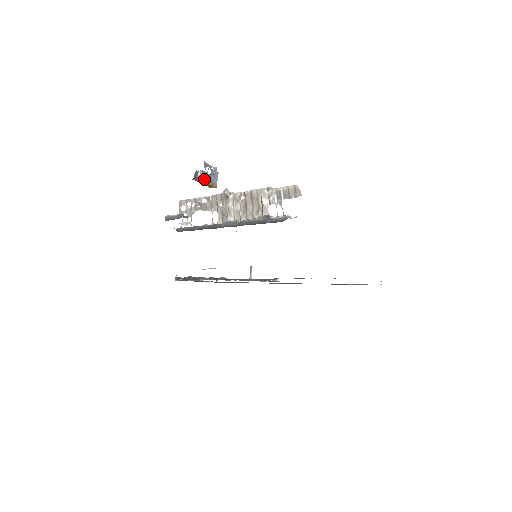
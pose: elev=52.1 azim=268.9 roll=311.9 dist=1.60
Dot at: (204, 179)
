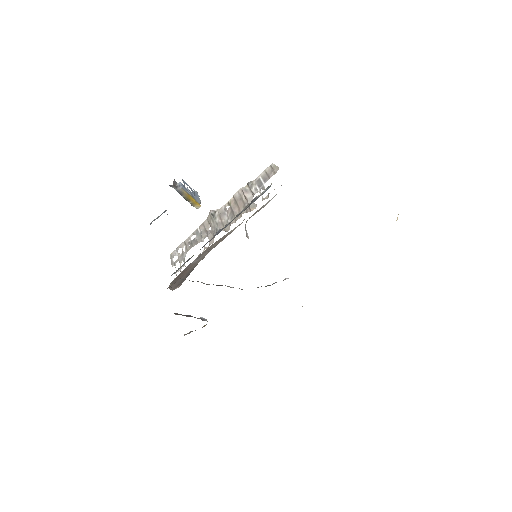
Dot at: (184, 190)
